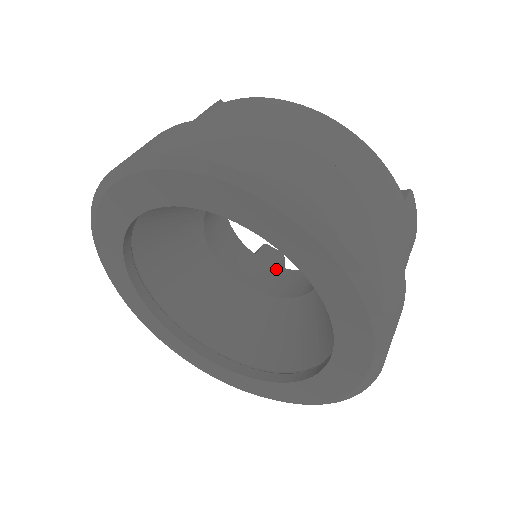
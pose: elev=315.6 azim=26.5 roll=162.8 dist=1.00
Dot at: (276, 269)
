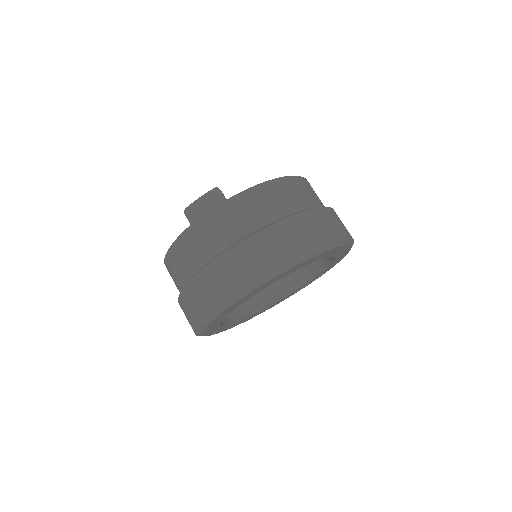
Dot at: occluded
